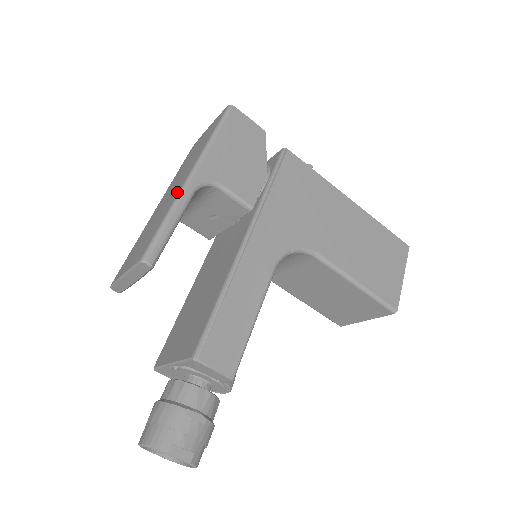
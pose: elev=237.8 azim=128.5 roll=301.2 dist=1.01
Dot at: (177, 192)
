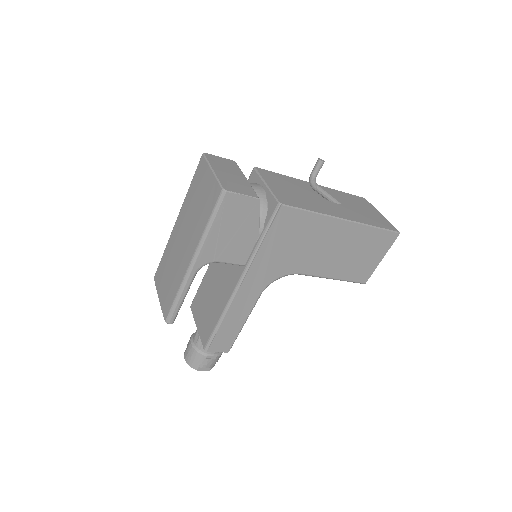
Dot at: (183, 273)
